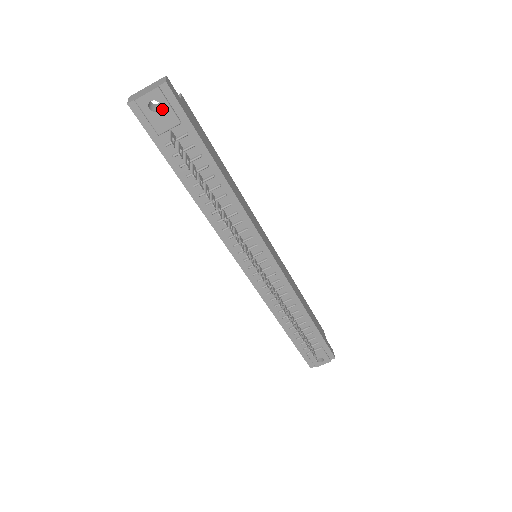
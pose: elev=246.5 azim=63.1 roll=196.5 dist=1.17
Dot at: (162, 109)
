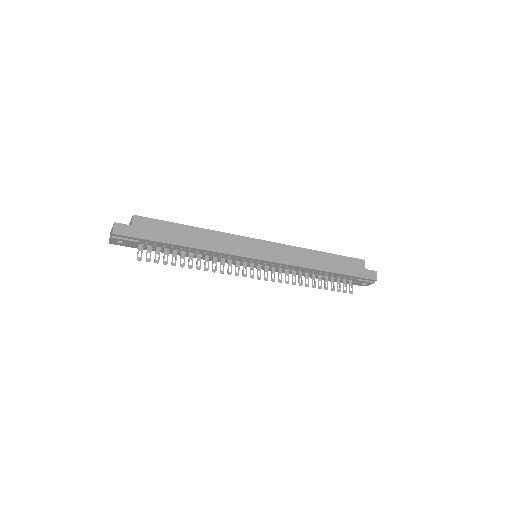
Dot at: (124, 241)
